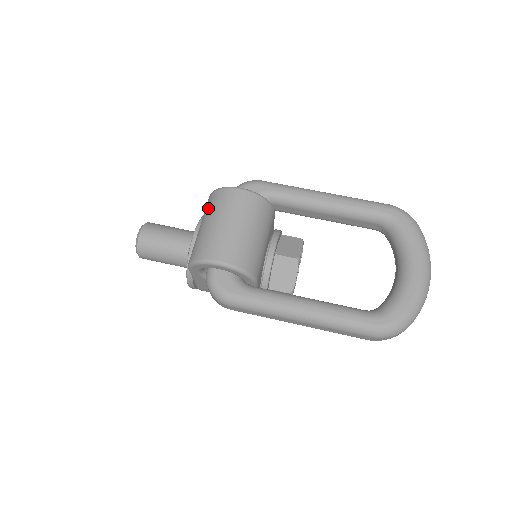
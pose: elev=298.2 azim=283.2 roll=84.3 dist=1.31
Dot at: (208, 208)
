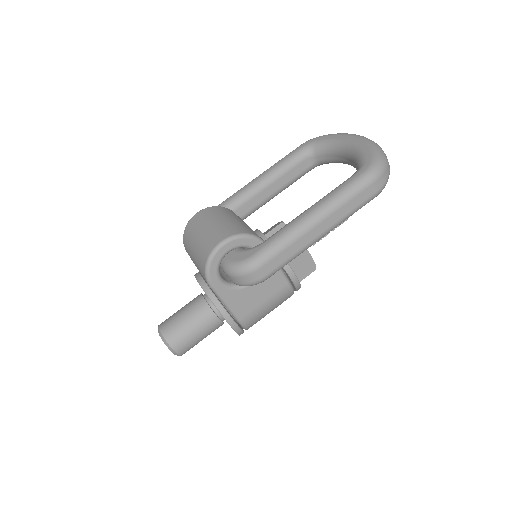
Dot at: (188, 244)
